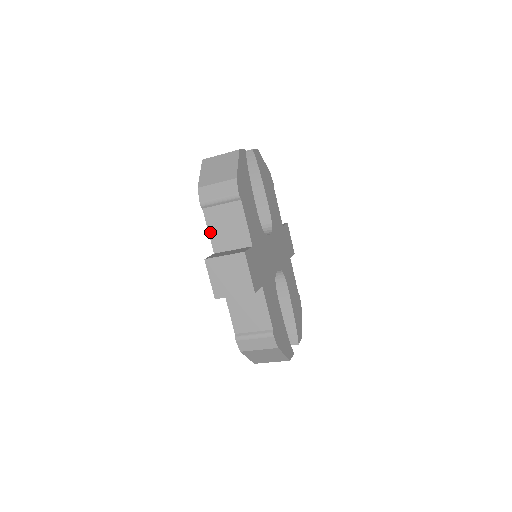
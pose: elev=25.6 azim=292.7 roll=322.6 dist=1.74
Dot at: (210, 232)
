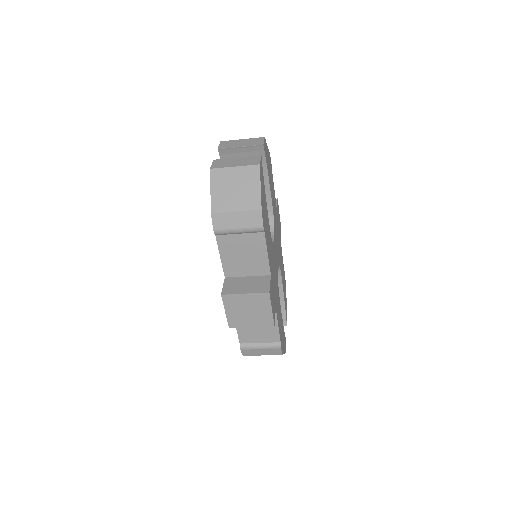
Dot at: (222, 258)
